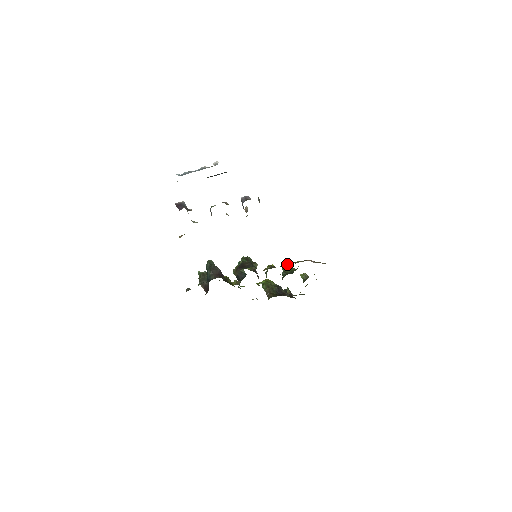
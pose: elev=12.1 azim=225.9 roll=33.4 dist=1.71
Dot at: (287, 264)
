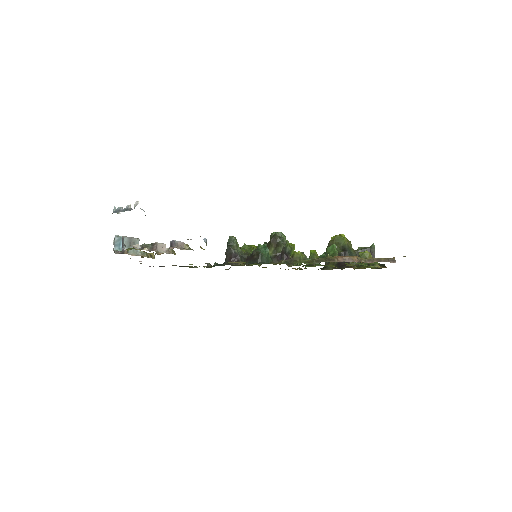
Dot at: (332, 245)
